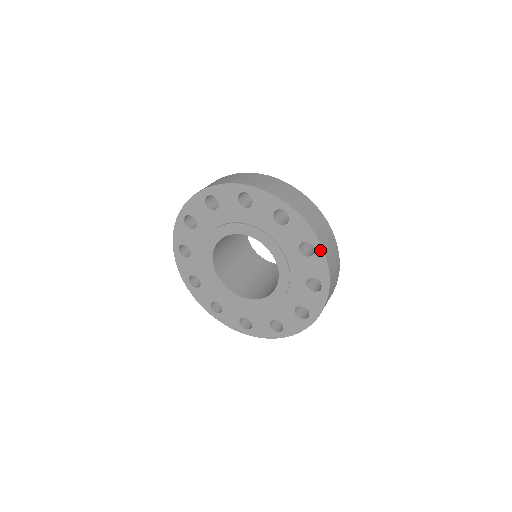
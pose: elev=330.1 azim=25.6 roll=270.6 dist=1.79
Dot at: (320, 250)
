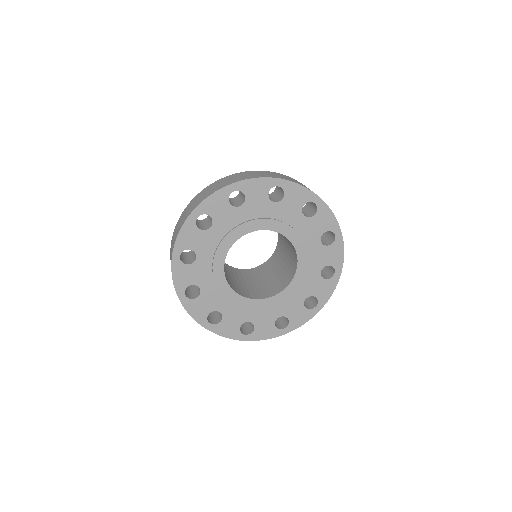
Dot at: (337, 277)
